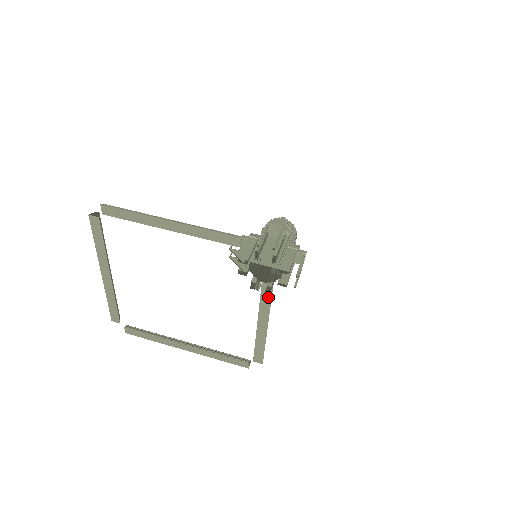
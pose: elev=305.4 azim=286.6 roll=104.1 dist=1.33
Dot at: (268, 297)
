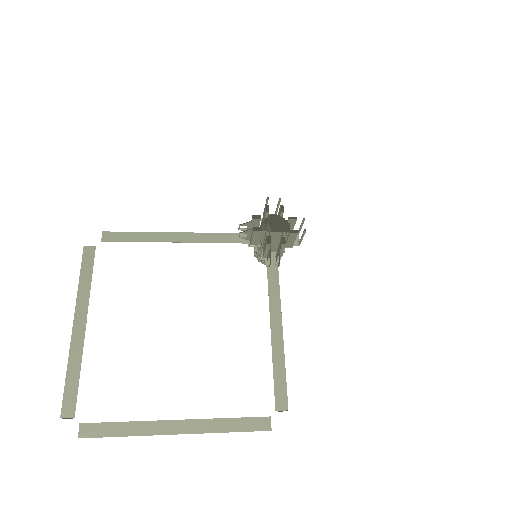
Dot at: (276, 293)
